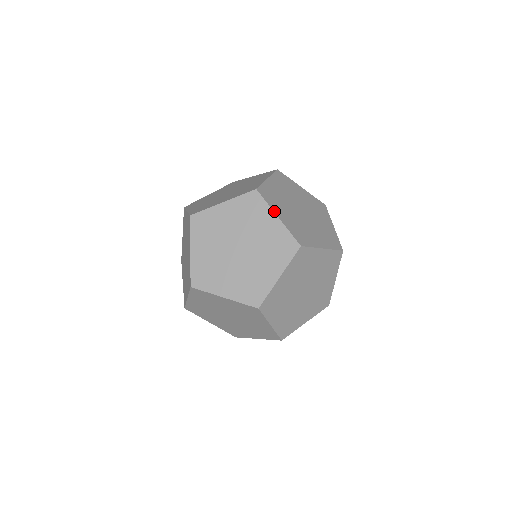
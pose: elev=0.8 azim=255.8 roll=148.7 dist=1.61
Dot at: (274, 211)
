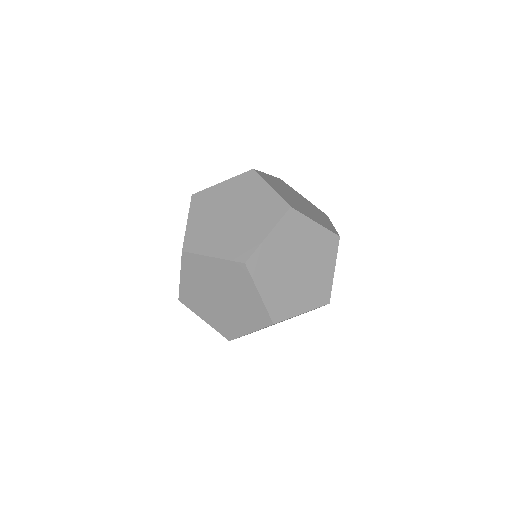
Dot at: occluded
